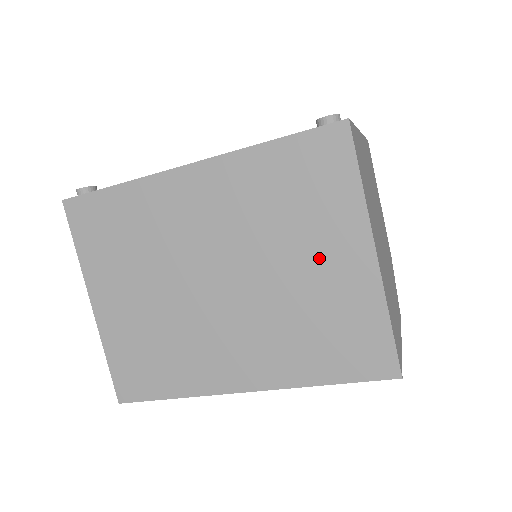
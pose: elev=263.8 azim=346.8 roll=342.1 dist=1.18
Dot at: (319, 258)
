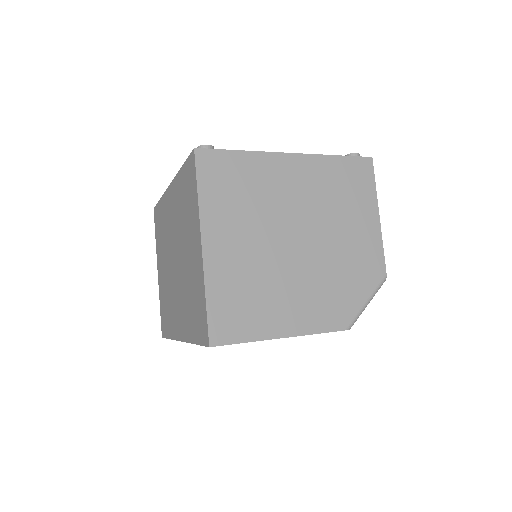
Dot at: (191, 248)
